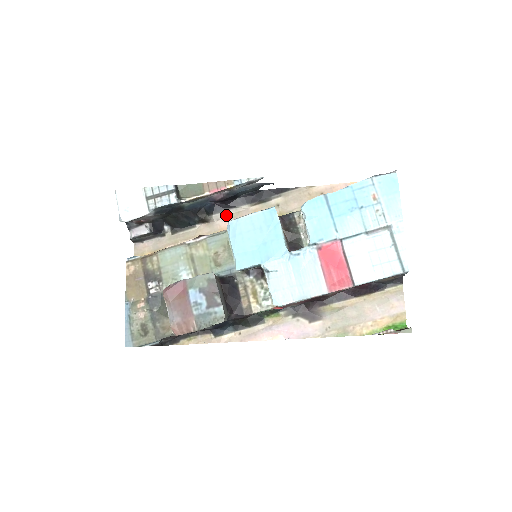
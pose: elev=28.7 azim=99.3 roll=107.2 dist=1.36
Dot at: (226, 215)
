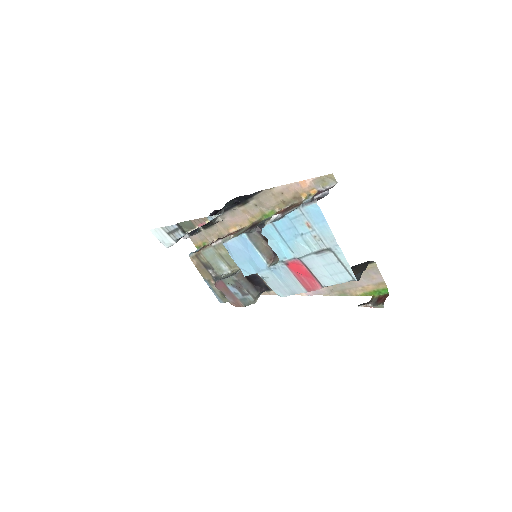
Dot at: (227, 215)
